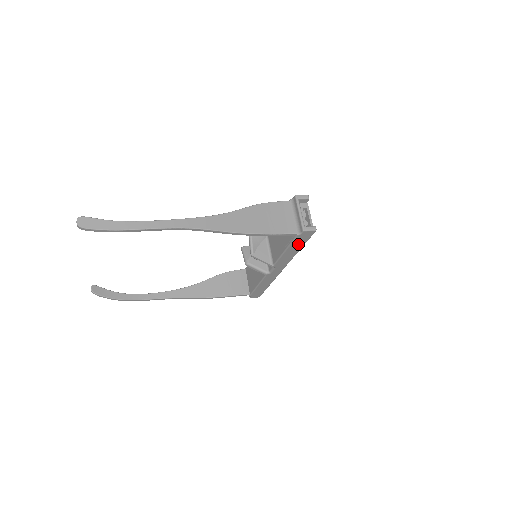
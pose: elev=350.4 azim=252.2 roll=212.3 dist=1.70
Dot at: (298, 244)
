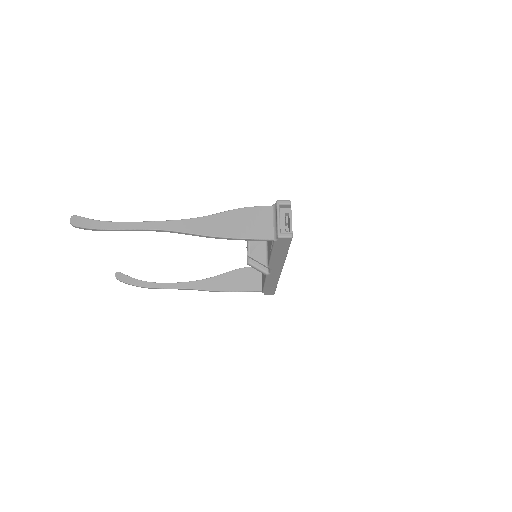
Dot at: (281, 249)
